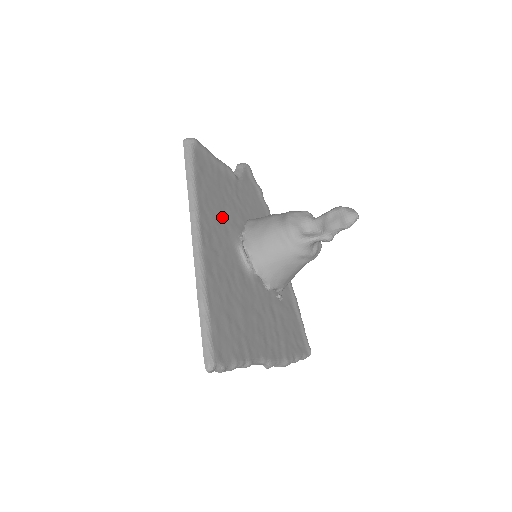
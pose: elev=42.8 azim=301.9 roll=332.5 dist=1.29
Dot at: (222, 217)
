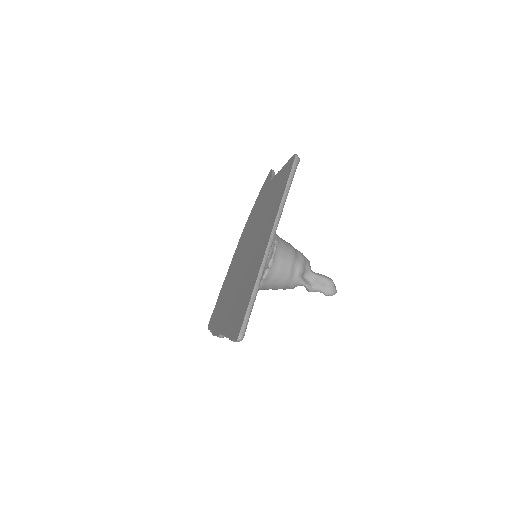
Dot at: occluded
